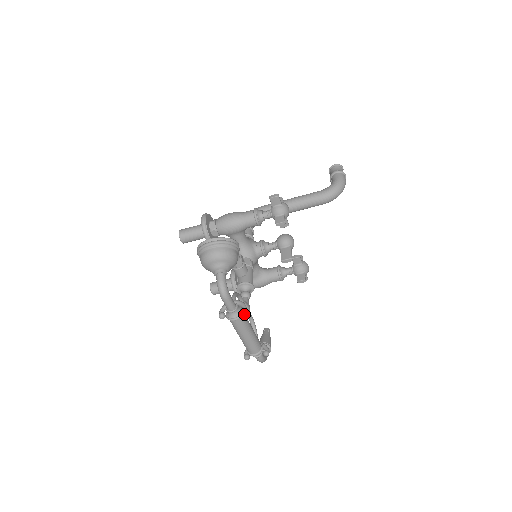
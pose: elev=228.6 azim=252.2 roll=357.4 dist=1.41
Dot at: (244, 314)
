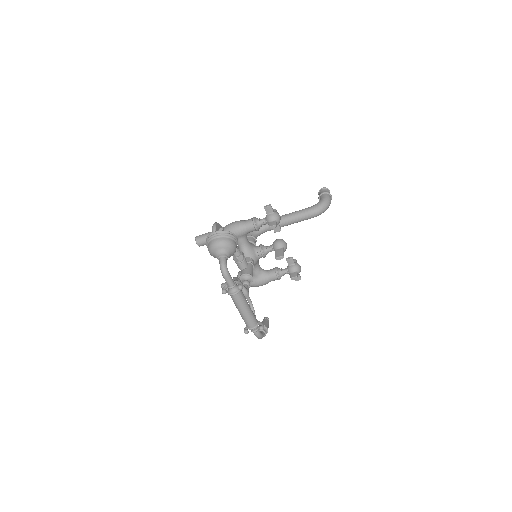
Dot at: (241, 289)
